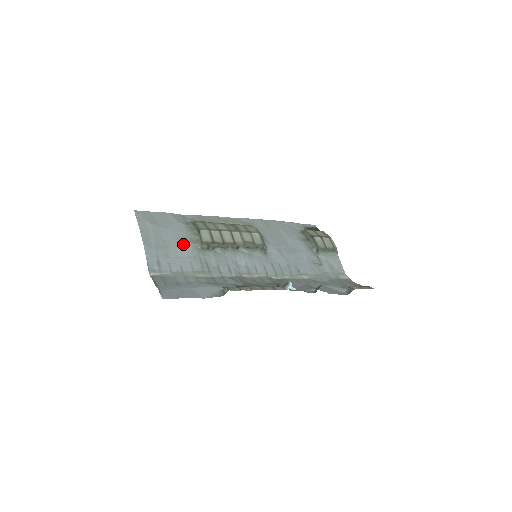
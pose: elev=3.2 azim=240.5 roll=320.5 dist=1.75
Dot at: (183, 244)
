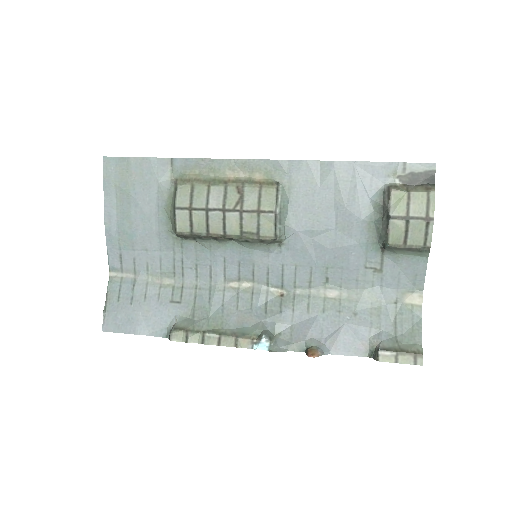
Dot at: (154, 228)
